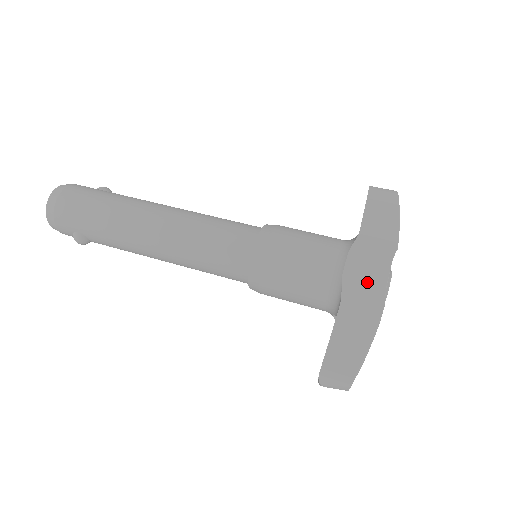
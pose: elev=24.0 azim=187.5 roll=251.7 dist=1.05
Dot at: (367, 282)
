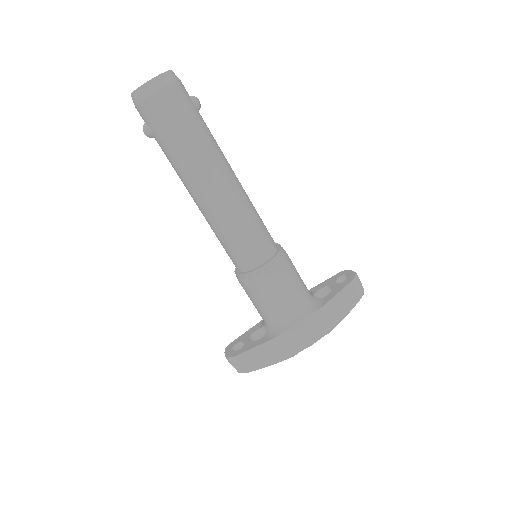
Dot at: (298, 340)
